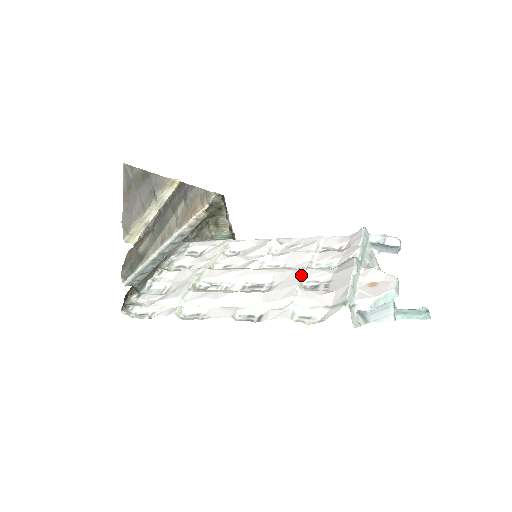
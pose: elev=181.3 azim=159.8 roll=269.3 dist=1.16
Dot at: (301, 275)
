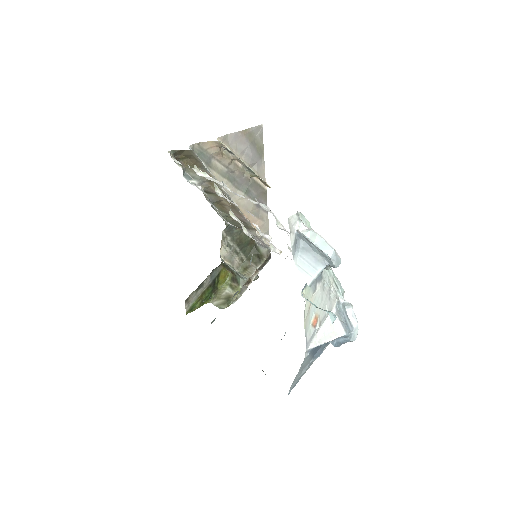
Dot at: (282, 225)
